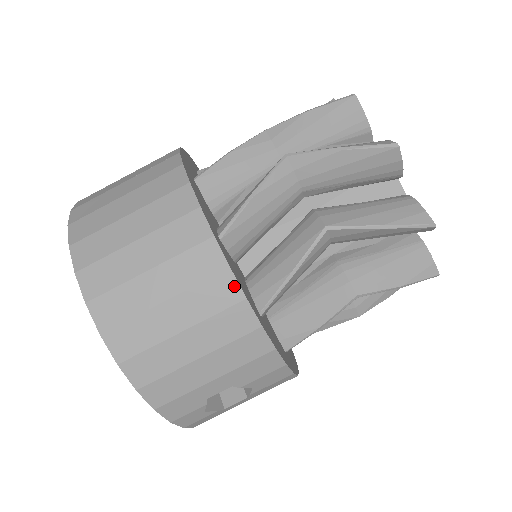
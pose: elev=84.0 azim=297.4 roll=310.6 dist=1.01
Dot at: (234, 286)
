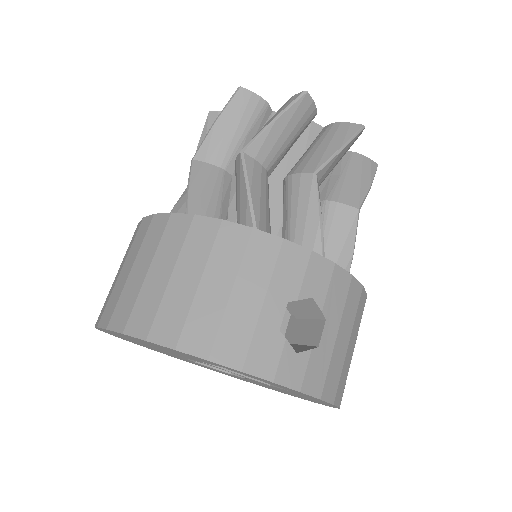
Dot at: (207, 221)
